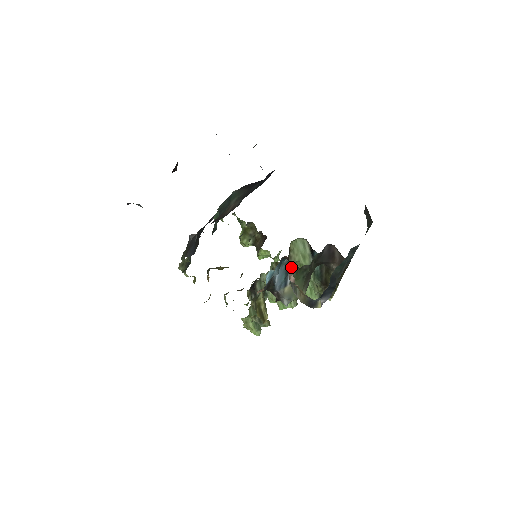
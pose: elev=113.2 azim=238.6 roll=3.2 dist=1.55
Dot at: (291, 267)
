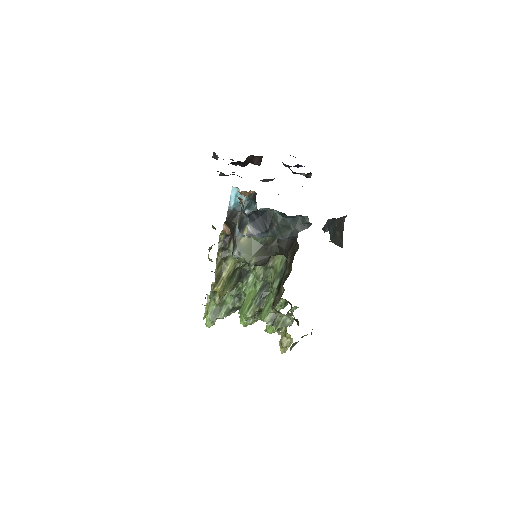
Dot at: occluded
